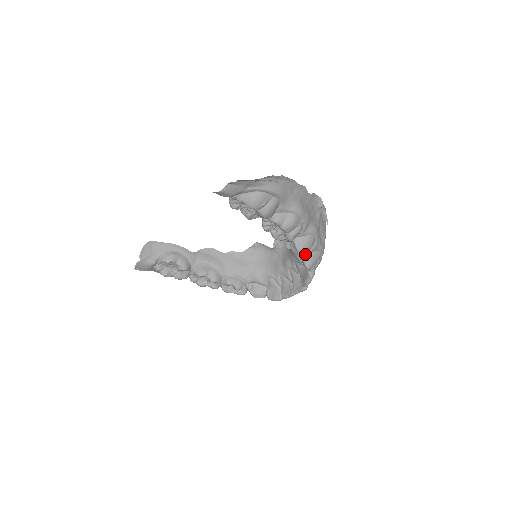
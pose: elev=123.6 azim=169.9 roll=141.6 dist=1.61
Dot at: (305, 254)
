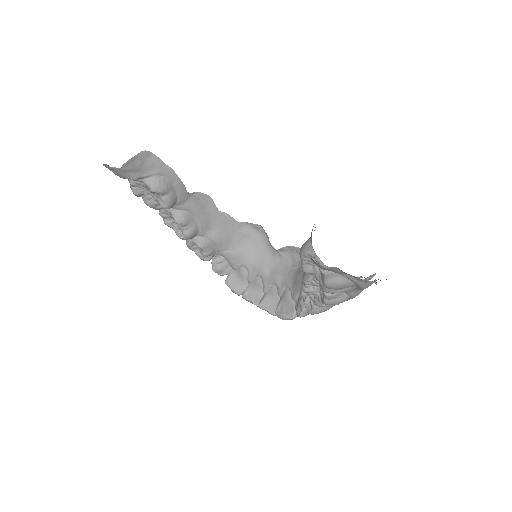
Dot at: occluded
